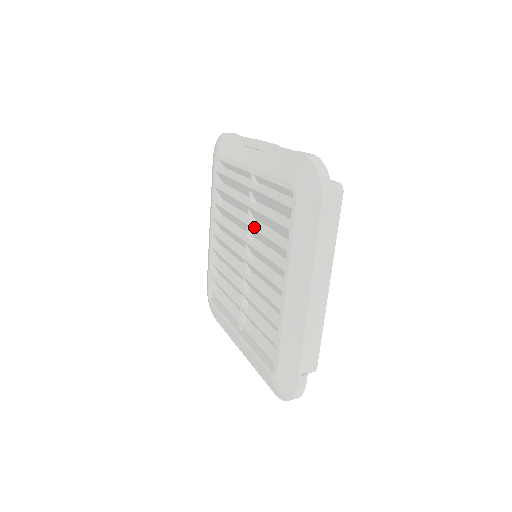
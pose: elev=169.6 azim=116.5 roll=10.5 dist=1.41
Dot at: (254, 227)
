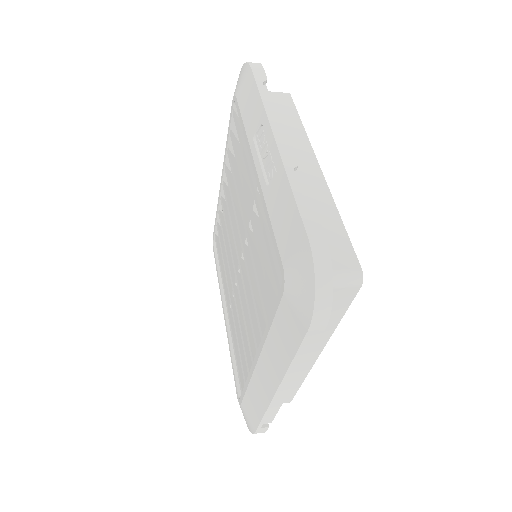
Dot at: (249, 246)
